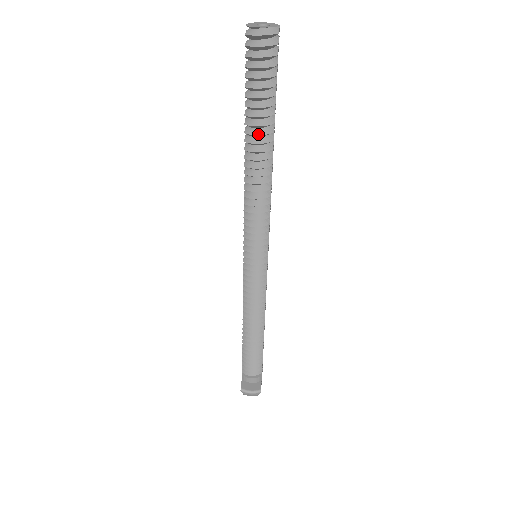
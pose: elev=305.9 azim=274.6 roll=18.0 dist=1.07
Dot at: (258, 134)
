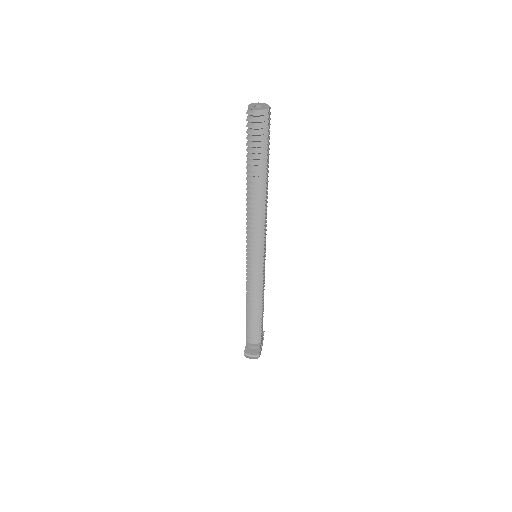
Dot at: (255, 176)
